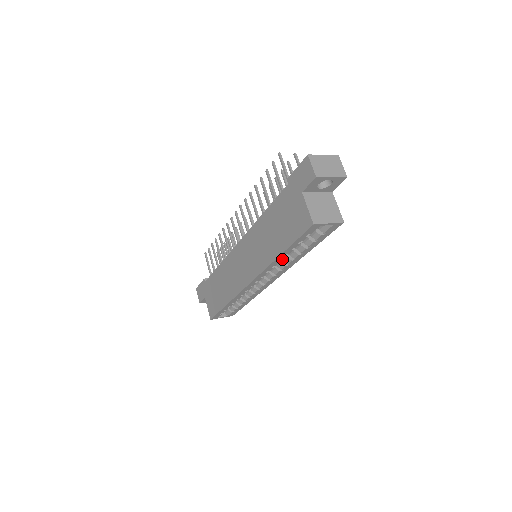
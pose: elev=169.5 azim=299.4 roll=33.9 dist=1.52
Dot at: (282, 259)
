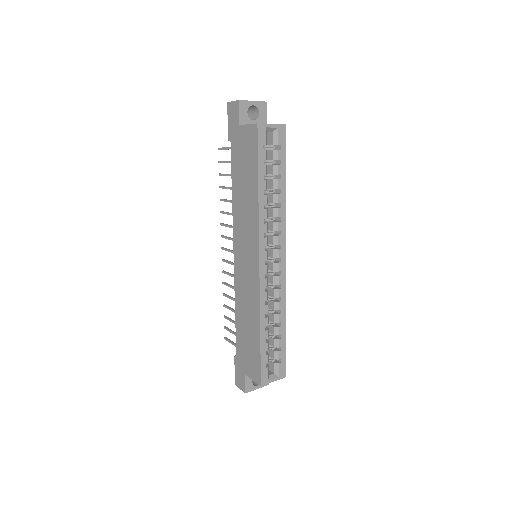
Dot at: (265, 203)
